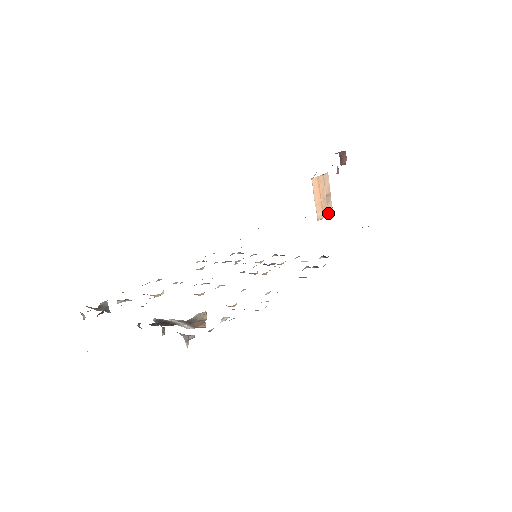
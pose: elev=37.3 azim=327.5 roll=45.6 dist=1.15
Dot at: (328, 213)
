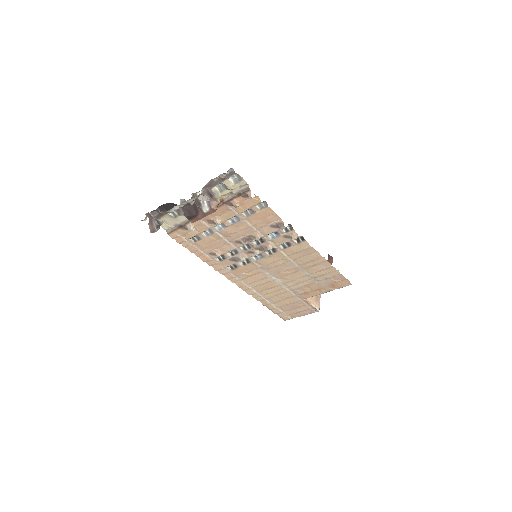
Dot at: (315, 306)
